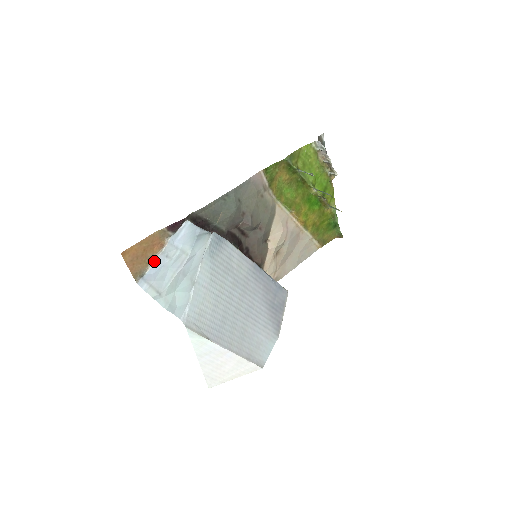
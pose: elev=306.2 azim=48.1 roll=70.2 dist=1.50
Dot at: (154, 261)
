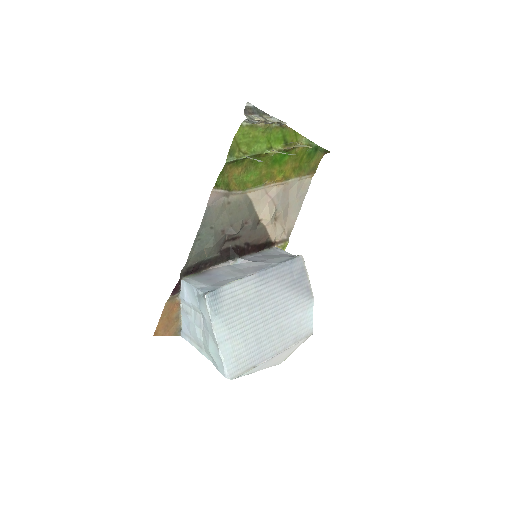
Dot at: (181, 316)
